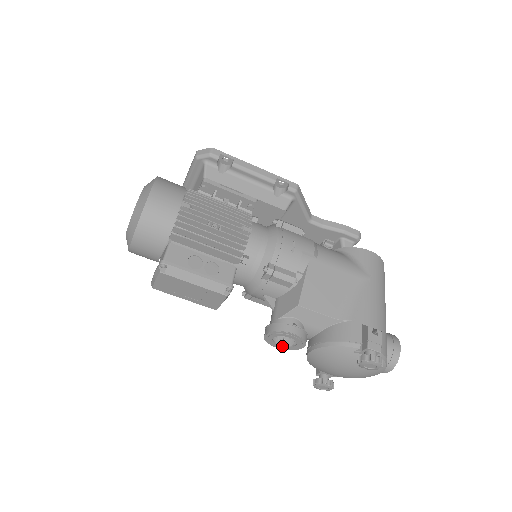
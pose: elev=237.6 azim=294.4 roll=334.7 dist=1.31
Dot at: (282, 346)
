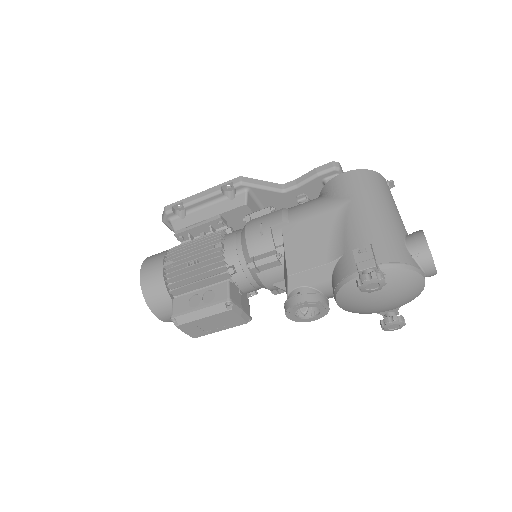
Dot at: (314, 317)
